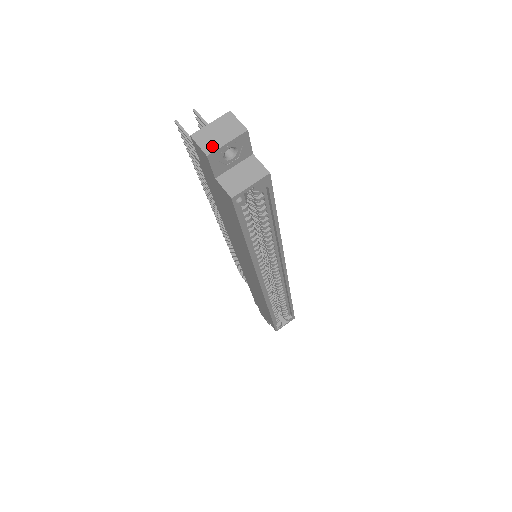
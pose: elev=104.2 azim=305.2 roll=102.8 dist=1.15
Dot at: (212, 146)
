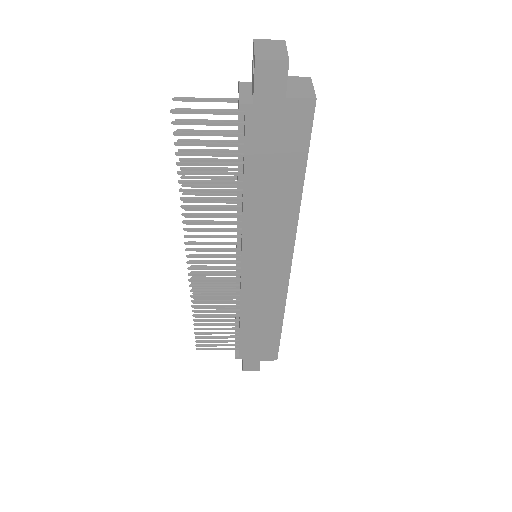
Dot at: (281, 55)
